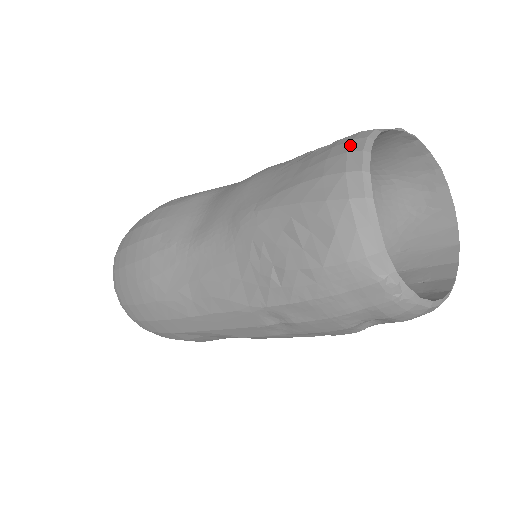
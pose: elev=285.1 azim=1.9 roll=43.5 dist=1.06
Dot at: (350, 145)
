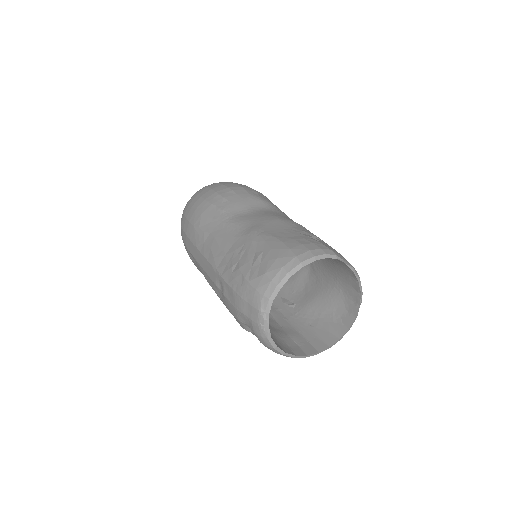
Dot at: (316, 249)
